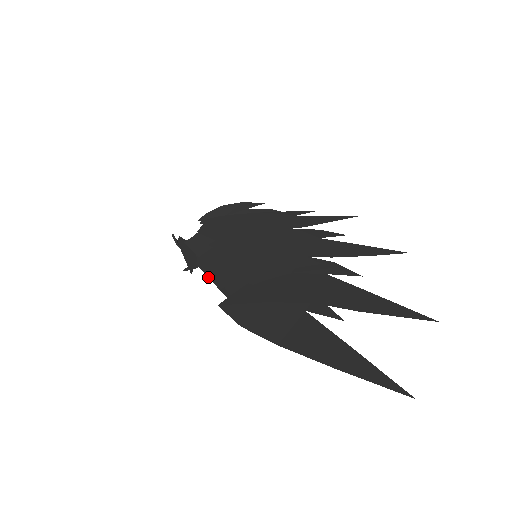
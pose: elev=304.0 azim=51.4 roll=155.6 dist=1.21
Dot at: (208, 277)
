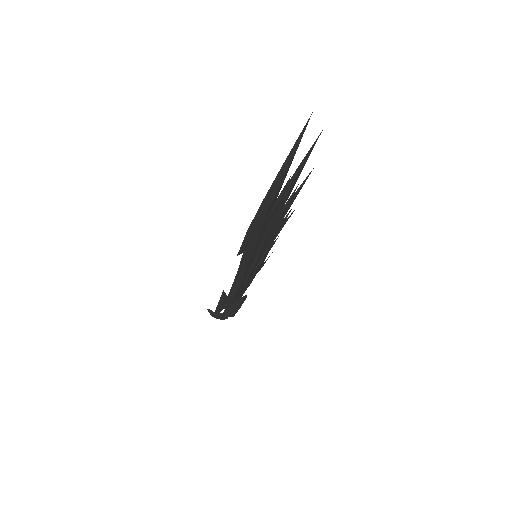
Dot at: (235, 285)
